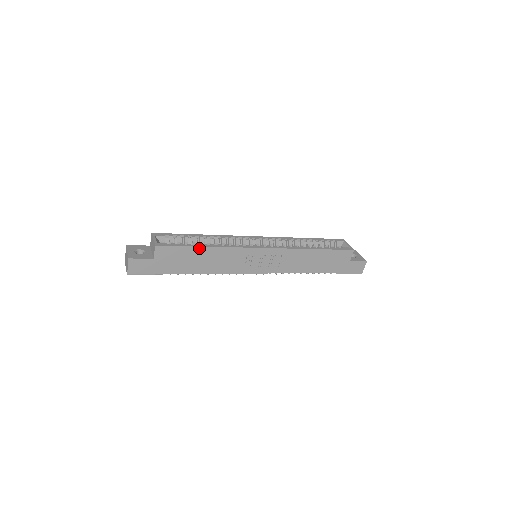
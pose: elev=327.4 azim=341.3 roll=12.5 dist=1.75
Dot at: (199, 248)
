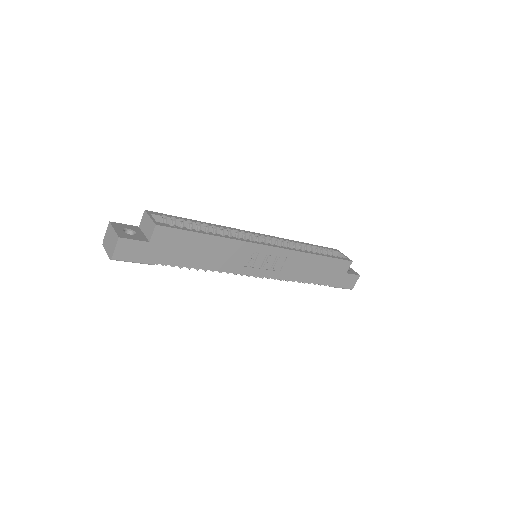
Dot at: (205, 236)
